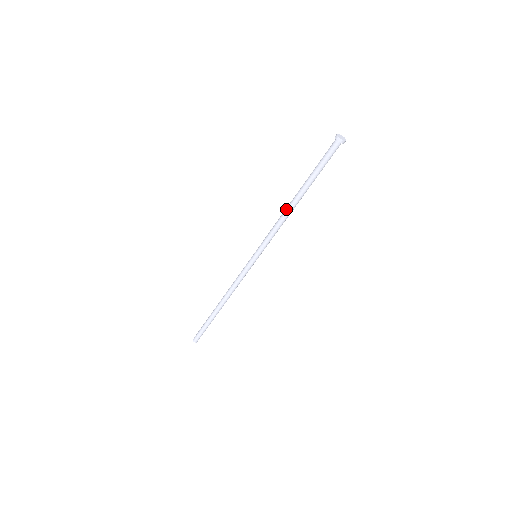
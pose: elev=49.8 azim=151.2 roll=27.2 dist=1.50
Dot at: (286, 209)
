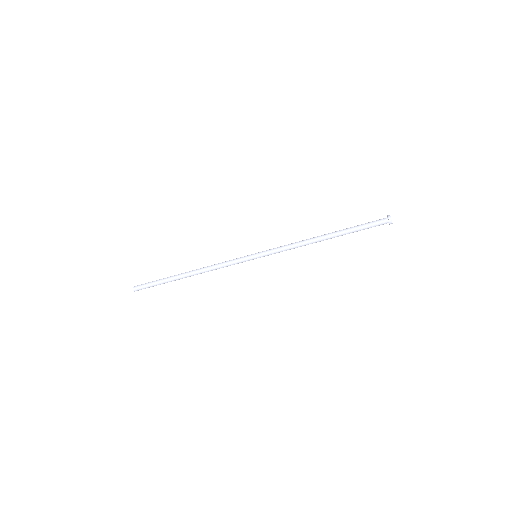
Dot at: (312, 238)
